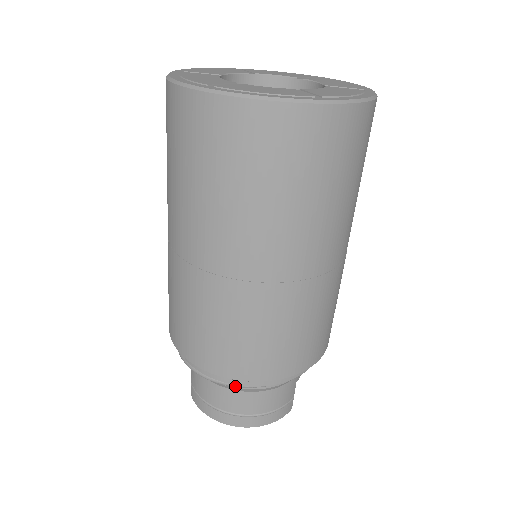
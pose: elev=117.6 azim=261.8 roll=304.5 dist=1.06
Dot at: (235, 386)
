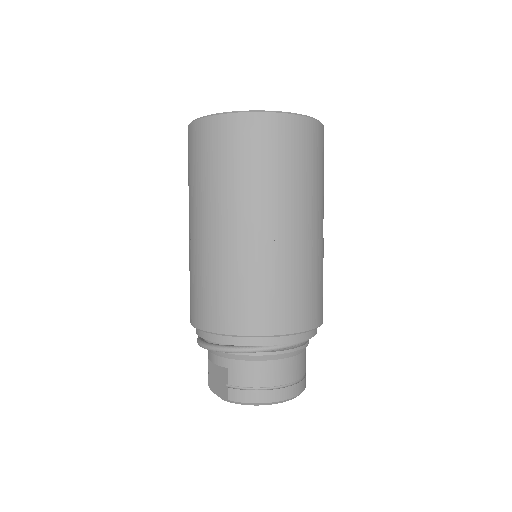
Dot at: (289, 345)
